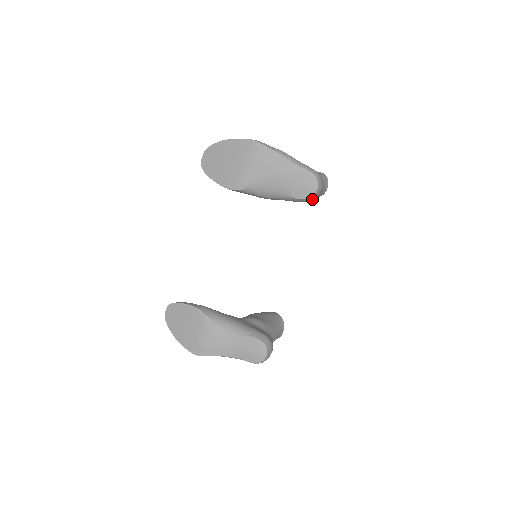
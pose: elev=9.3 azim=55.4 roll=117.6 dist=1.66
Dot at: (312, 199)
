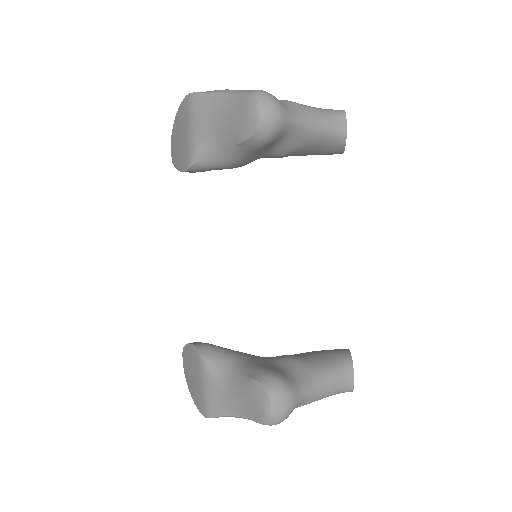
Dot at: (265, 133)
